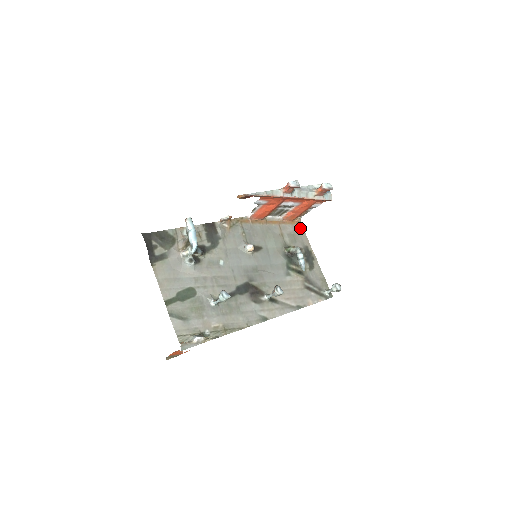
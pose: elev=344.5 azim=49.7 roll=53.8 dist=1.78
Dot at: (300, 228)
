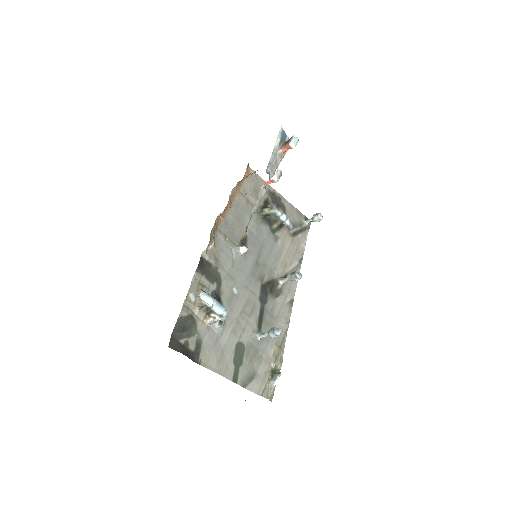
Dot at: (253, 175)
